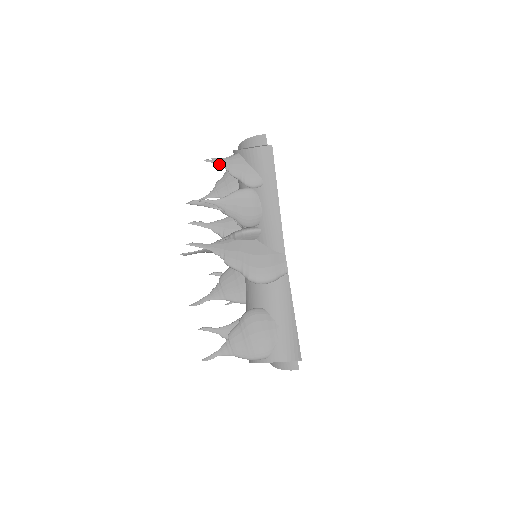
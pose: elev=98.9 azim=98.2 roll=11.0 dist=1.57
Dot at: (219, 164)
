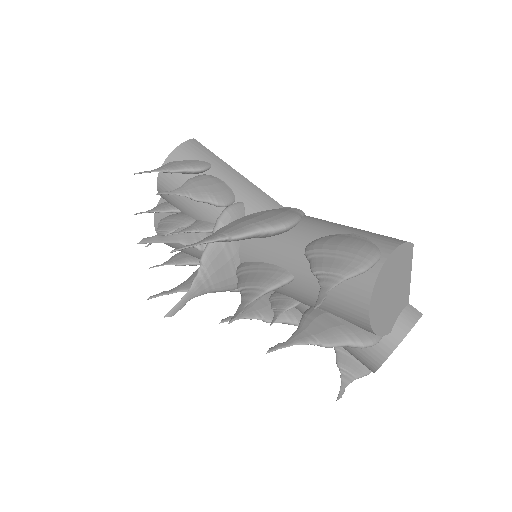
Dot at: (153, 171)
